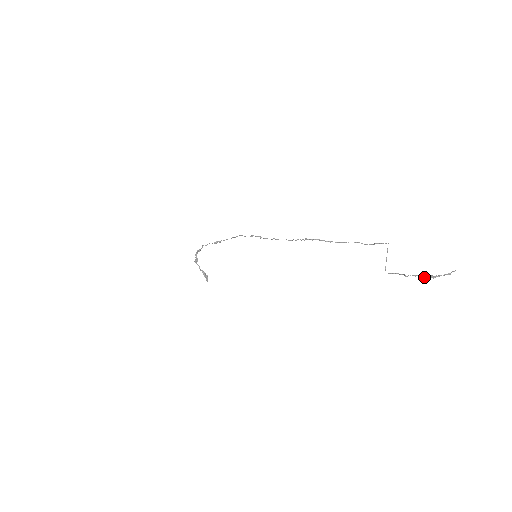
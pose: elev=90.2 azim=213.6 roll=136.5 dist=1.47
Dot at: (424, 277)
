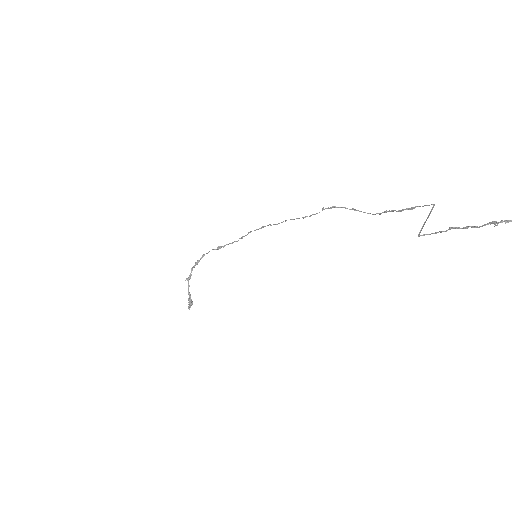
Dot at: (481, 226)
